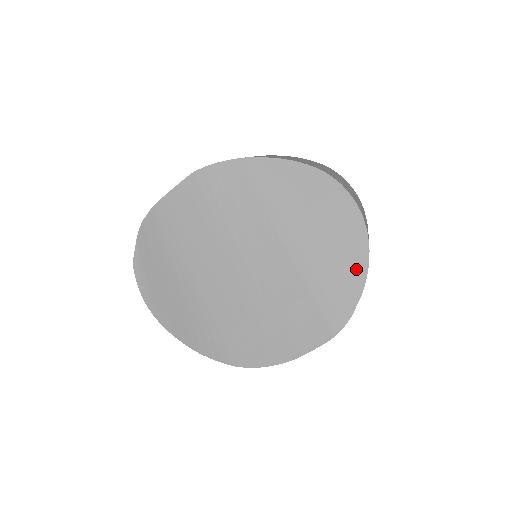
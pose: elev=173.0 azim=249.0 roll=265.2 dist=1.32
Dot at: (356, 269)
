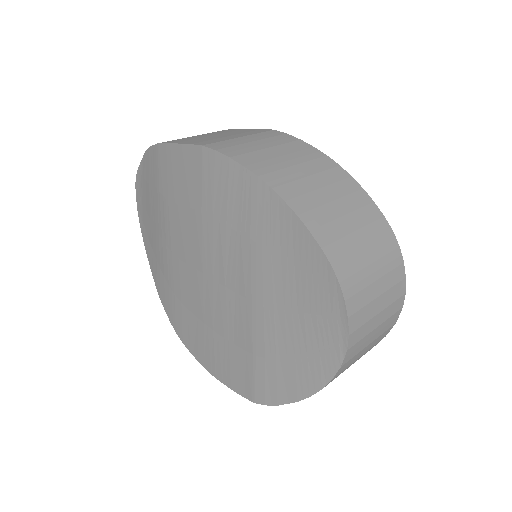
Dot at: (306, 380)
